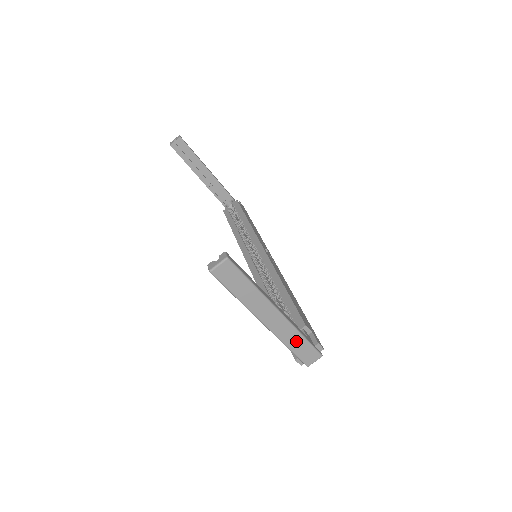
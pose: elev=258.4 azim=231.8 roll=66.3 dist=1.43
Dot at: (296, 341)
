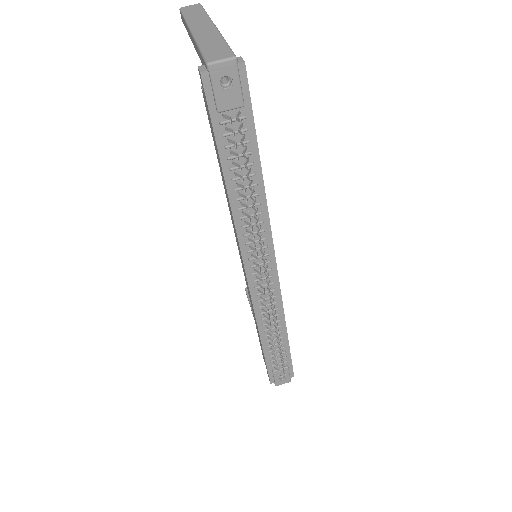
Dot at: (213, 42)
